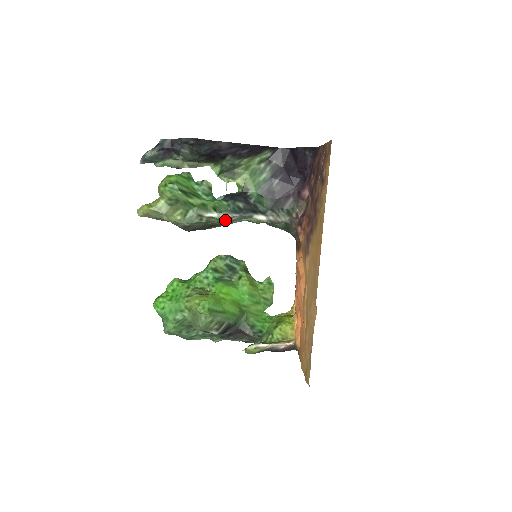
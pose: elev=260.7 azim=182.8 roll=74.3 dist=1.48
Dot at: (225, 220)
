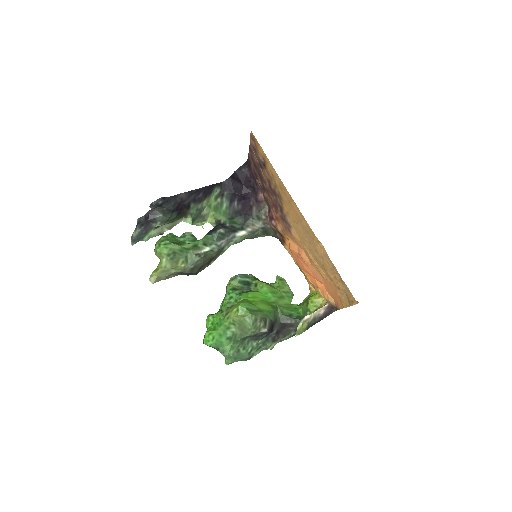
Dot at: (217, 249)
